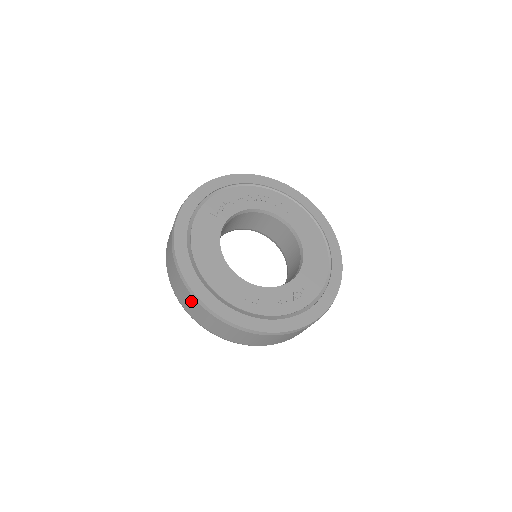
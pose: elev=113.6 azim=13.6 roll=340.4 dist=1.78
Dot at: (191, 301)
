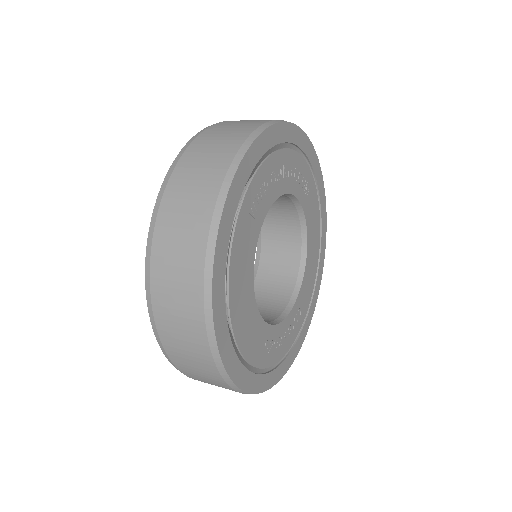
Dot at: (205, 370)
